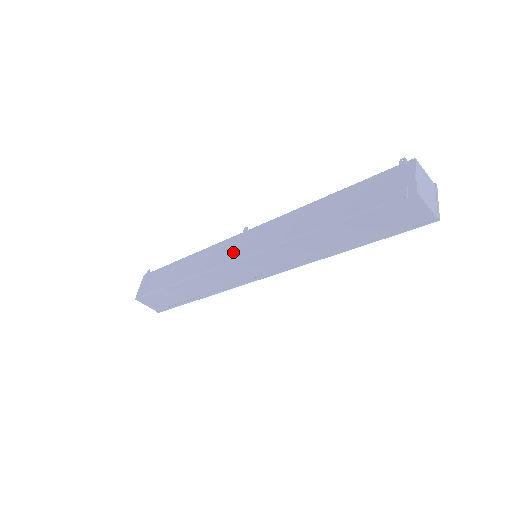
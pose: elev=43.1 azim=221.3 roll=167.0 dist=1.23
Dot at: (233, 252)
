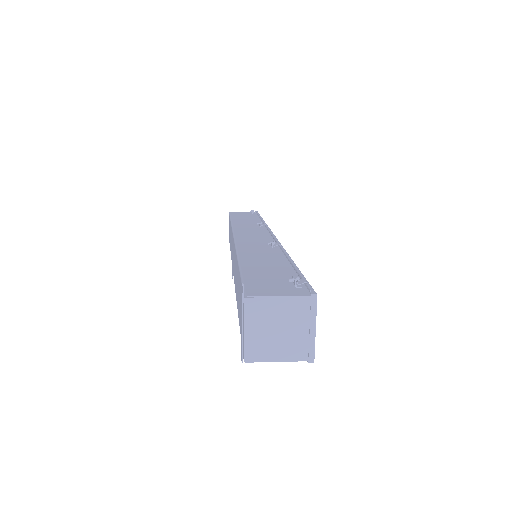
Dot at: occluded
